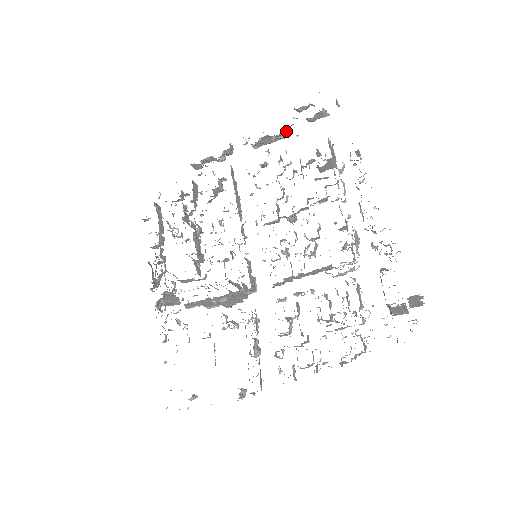
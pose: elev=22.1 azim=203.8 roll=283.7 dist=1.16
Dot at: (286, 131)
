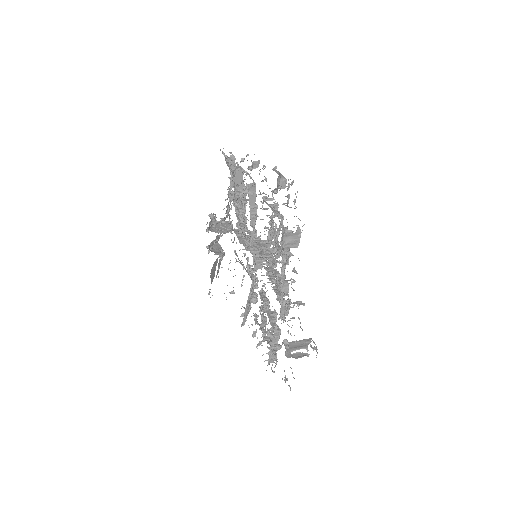
Dot at: (279, 187)
